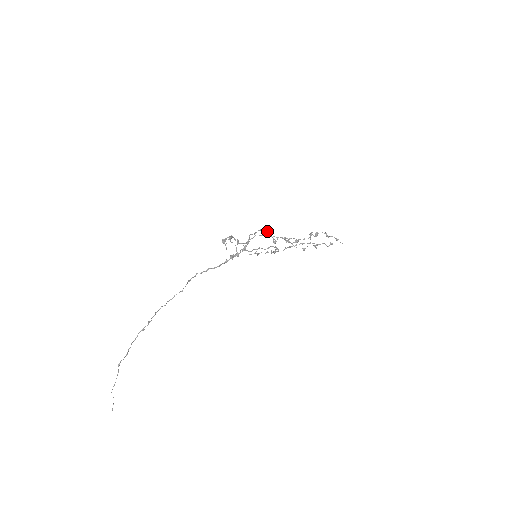
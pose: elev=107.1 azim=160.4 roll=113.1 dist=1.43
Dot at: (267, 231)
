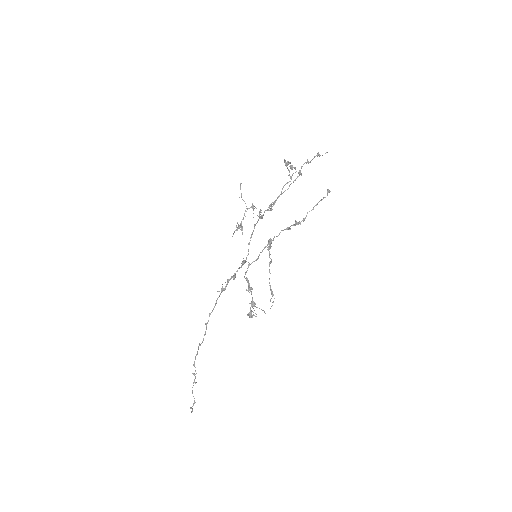
Dot at: occluded
